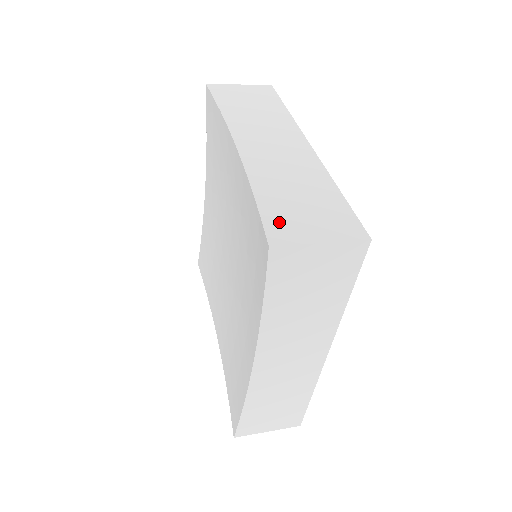
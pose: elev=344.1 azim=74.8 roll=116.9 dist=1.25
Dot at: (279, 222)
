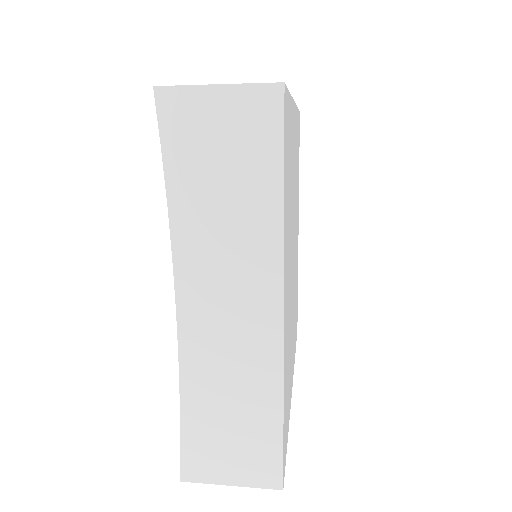
Dot at: occluded
